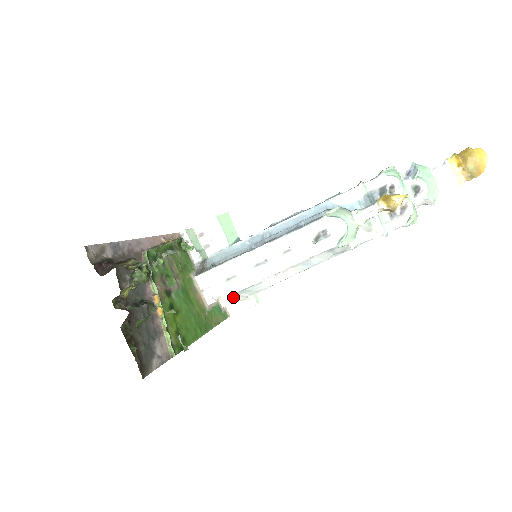
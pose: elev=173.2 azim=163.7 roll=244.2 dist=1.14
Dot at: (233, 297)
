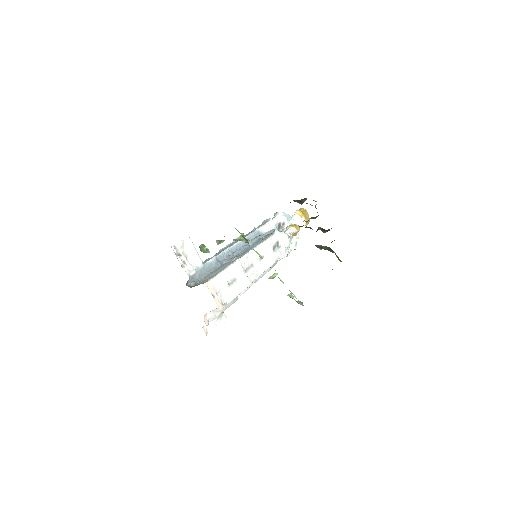
Dot at: (215, 312)
